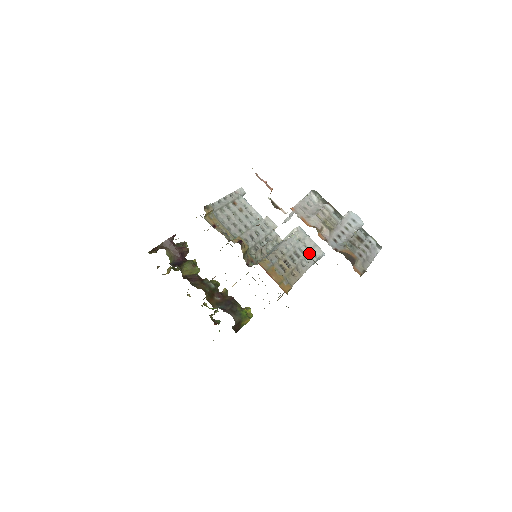
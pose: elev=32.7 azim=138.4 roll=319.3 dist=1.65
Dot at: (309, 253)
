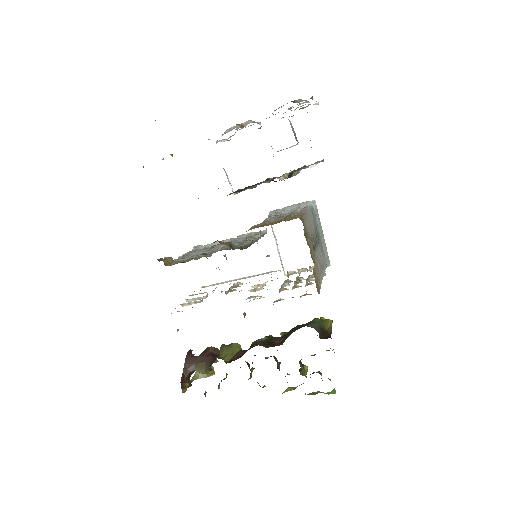
Dot at: (297, 208)
